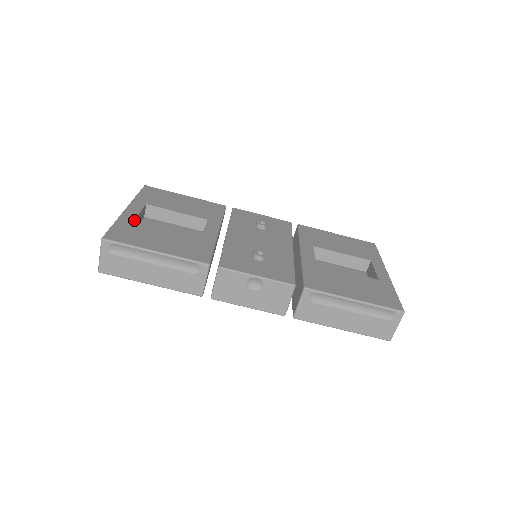
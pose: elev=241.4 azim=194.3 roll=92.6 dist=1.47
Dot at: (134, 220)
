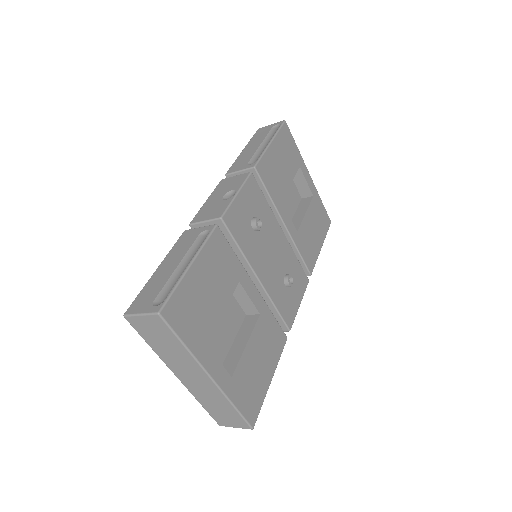
Dot at: (233, 380)
